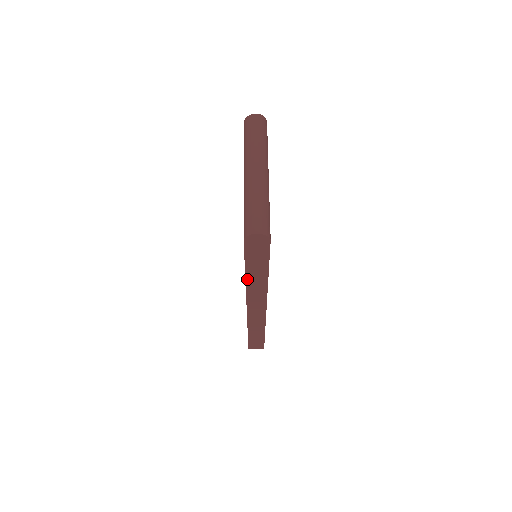
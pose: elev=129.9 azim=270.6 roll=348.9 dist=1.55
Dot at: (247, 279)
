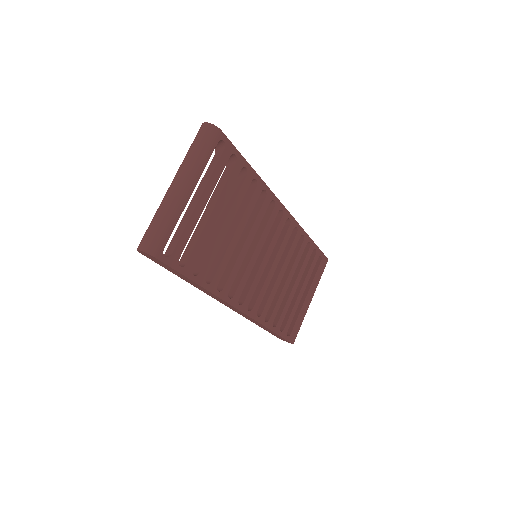
Dot at: (189, 282)
